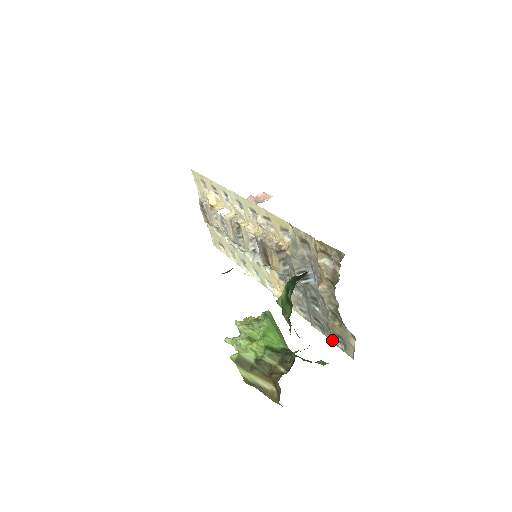
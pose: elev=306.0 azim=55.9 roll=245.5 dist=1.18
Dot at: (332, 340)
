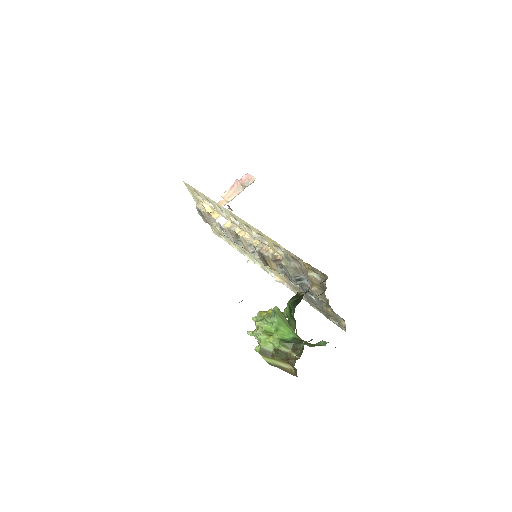
Dot at: (328, 318)
